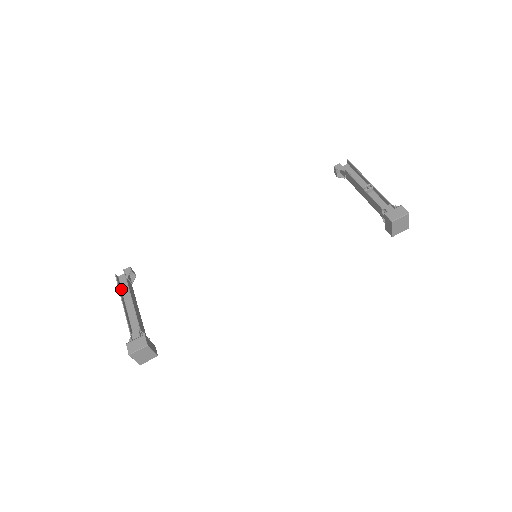
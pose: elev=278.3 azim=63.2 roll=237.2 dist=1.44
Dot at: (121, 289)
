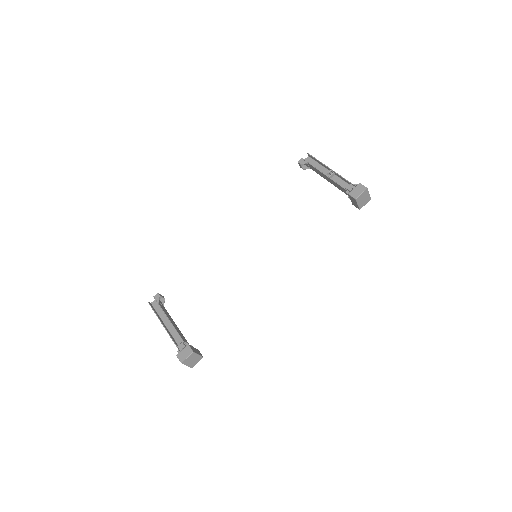
Dot at: (157, 313)
